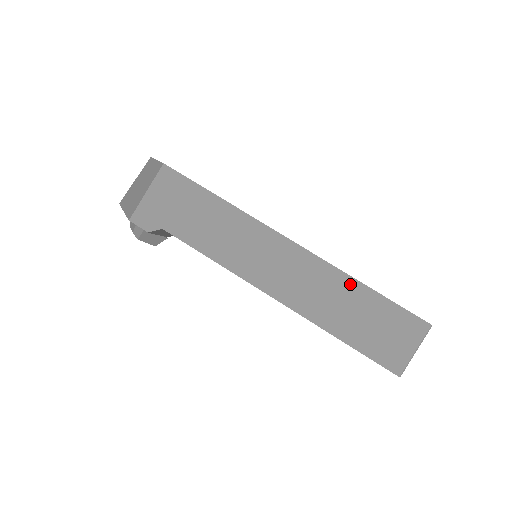
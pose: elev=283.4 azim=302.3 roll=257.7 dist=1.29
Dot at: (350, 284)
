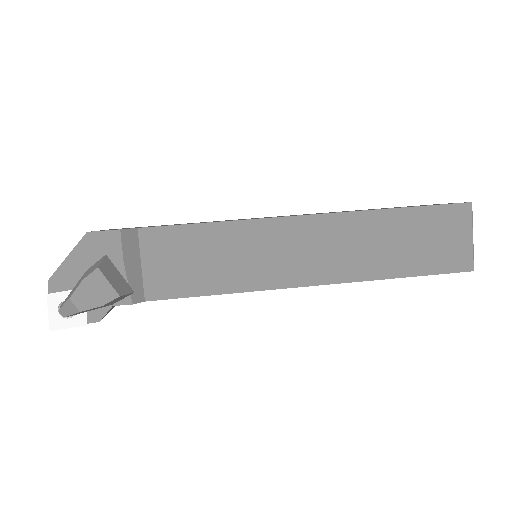
Dot at: occluded
